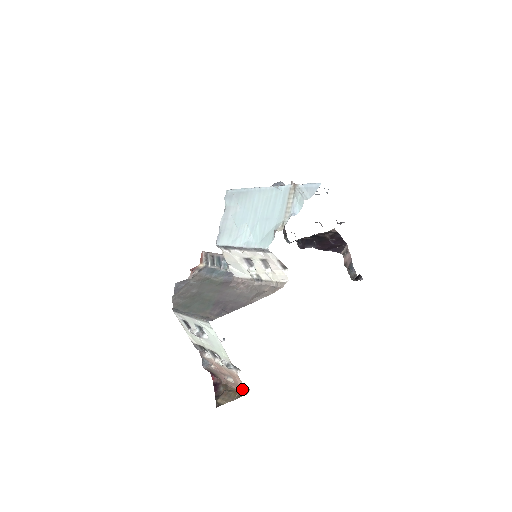
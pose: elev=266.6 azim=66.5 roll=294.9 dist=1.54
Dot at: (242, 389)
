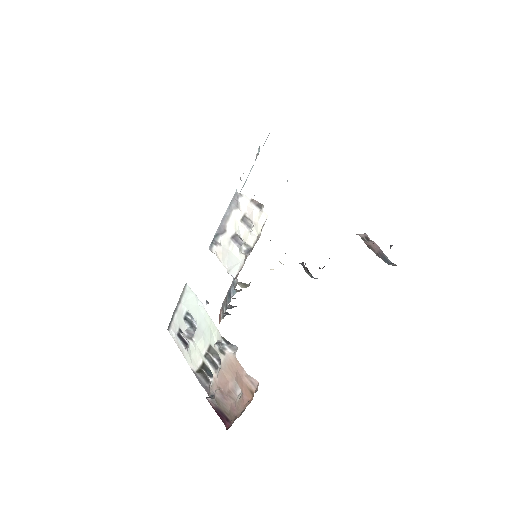
Dot at: (251, 392)
